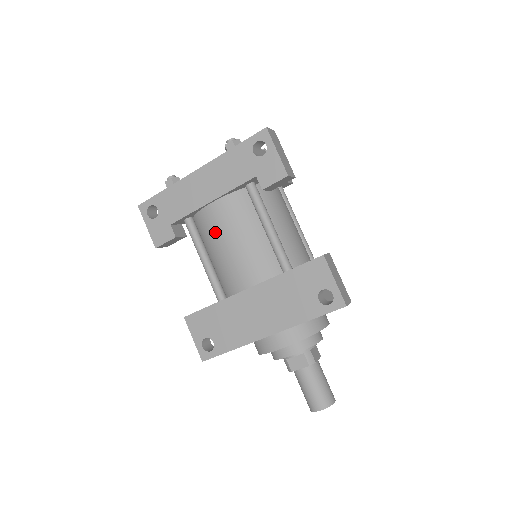
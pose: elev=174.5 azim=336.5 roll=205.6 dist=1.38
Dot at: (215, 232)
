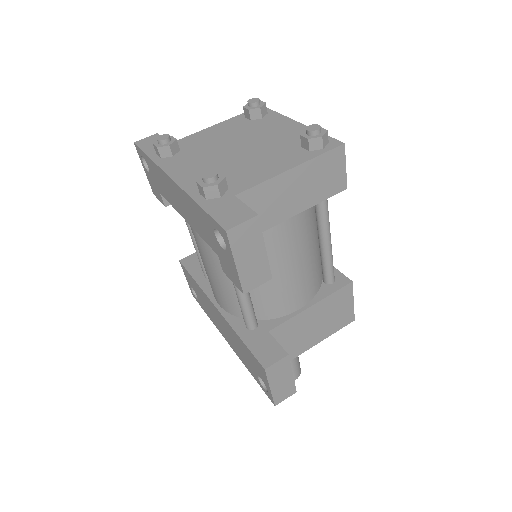
Dot at: (195, 240)
